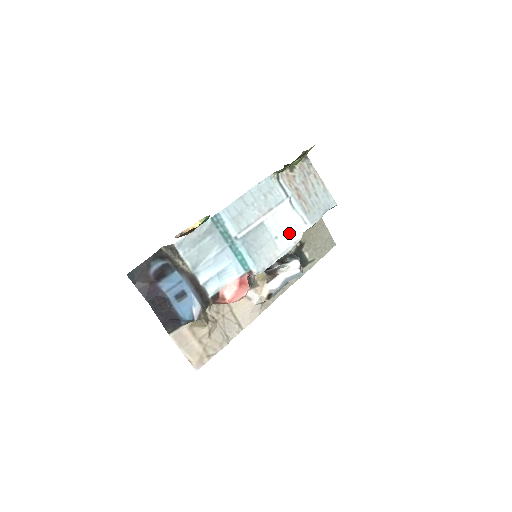
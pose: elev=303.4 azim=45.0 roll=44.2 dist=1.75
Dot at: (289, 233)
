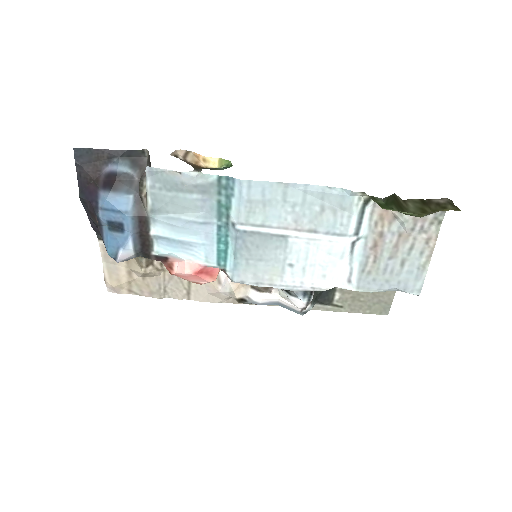
Dot at: (315, 273)
